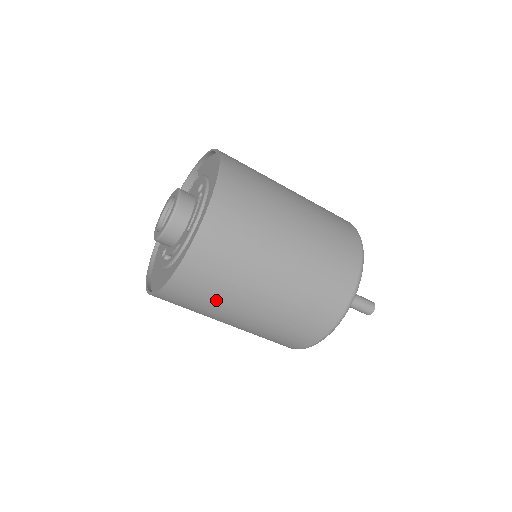
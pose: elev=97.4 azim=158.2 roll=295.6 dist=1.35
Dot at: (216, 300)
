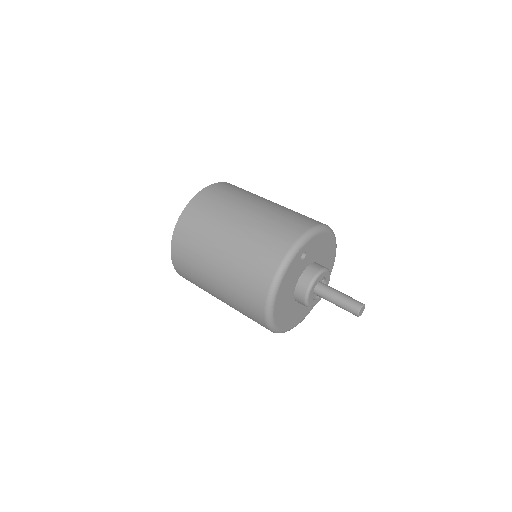
Dot at: (198, 249)
